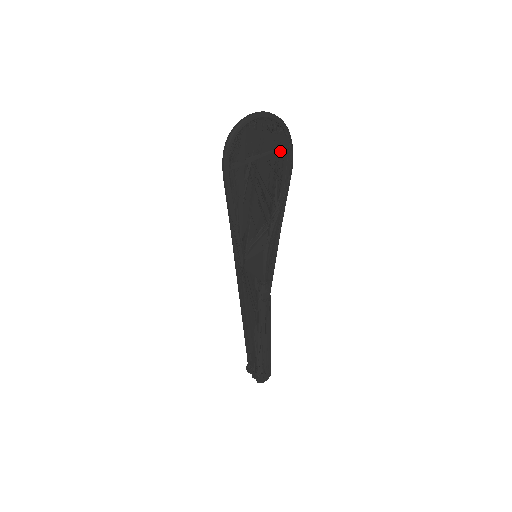
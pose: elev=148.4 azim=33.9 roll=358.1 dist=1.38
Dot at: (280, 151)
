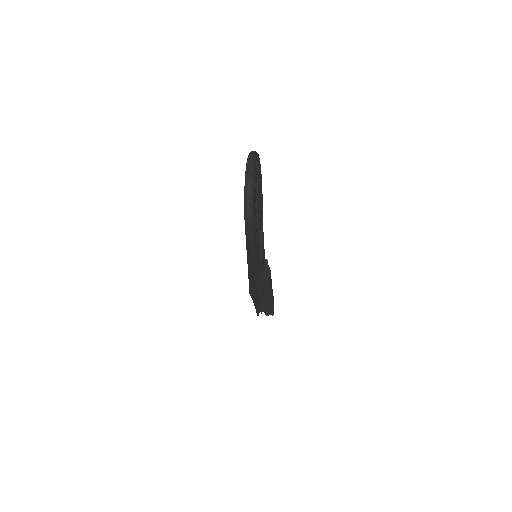
Dot at: (258, 175)
